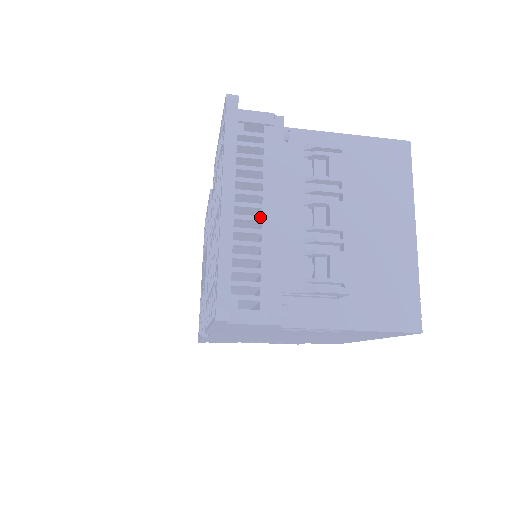
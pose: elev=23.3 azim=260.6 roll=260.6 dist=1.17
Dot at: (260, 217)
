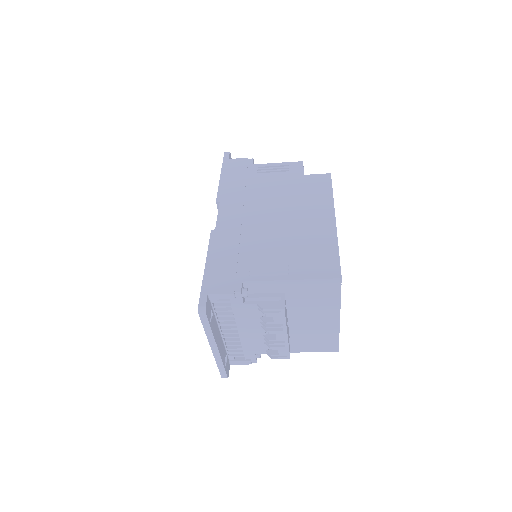
Dot at: (237, 333)
